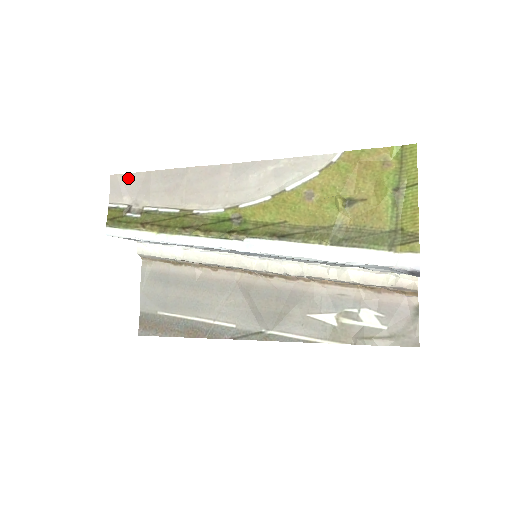
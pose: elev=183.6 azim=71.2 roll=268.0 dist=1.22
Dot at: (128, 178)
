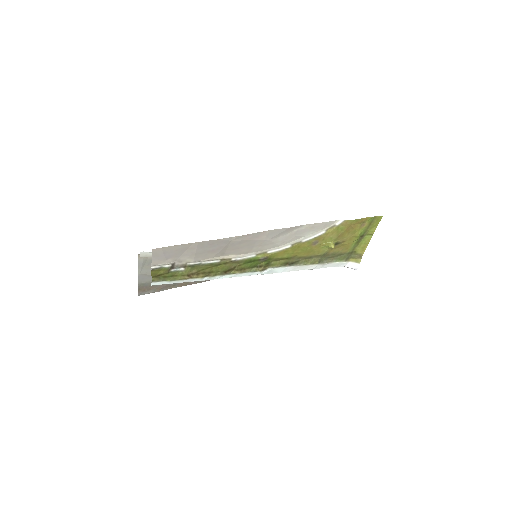
Dot at: (173, 248)
